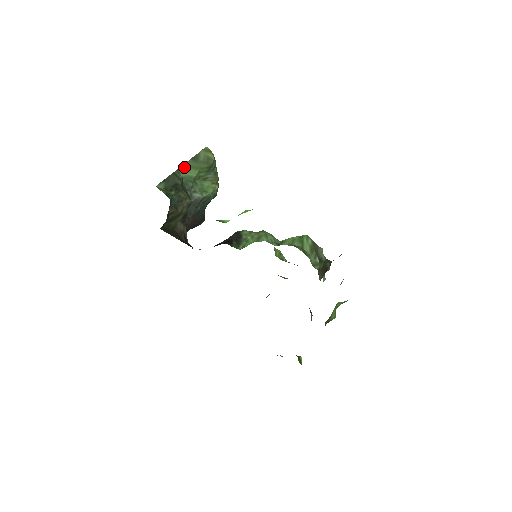
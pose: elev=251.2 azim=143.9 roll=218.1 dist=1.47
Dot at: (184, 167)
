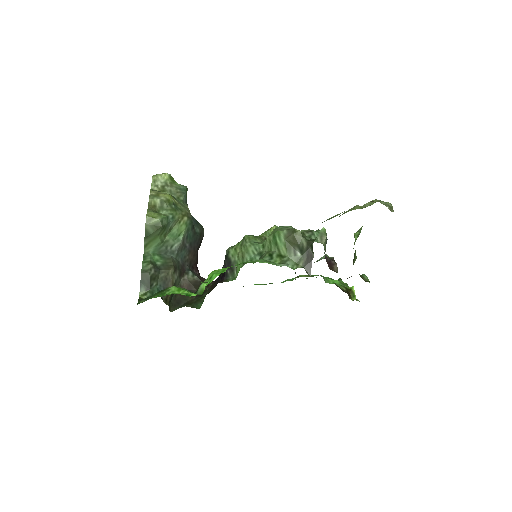
Dot at: (146, 246)
